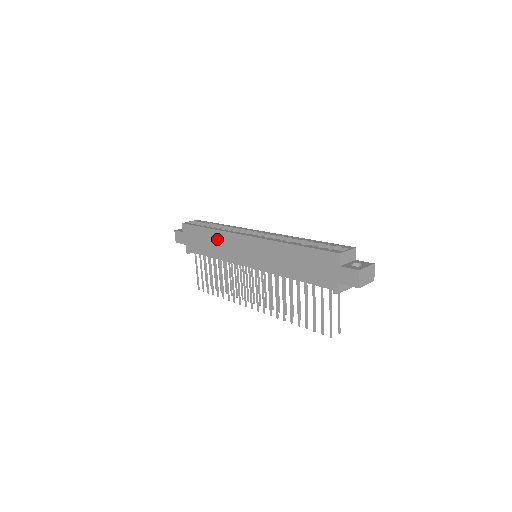
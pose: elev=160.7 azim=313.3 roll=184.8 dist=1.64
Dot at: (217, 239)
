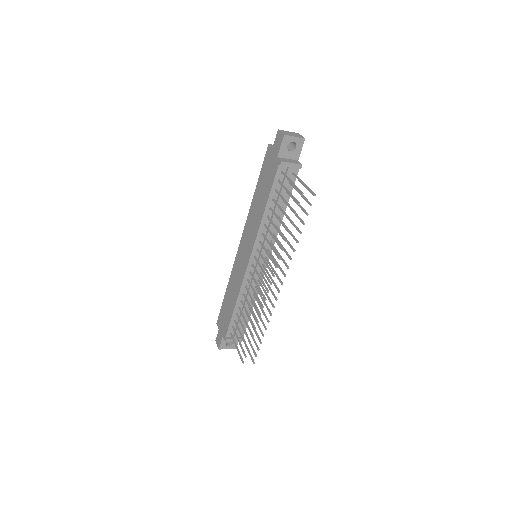
Dot at: (231, 285)
